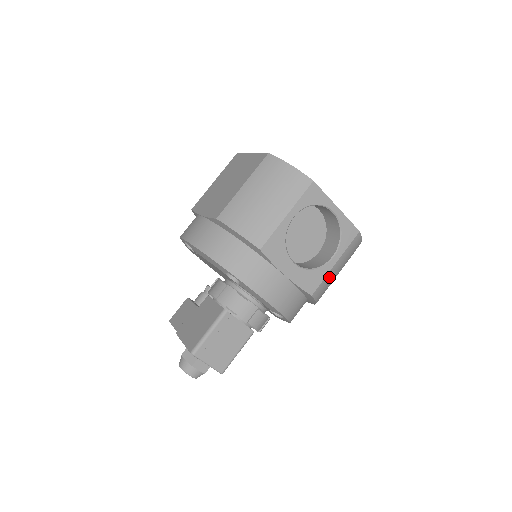
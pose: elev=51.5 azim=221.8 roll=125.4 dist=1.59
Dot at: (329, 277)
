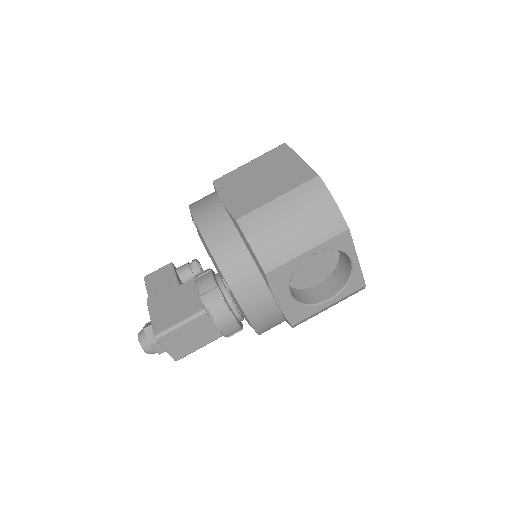
Dot at: (316, 314)
